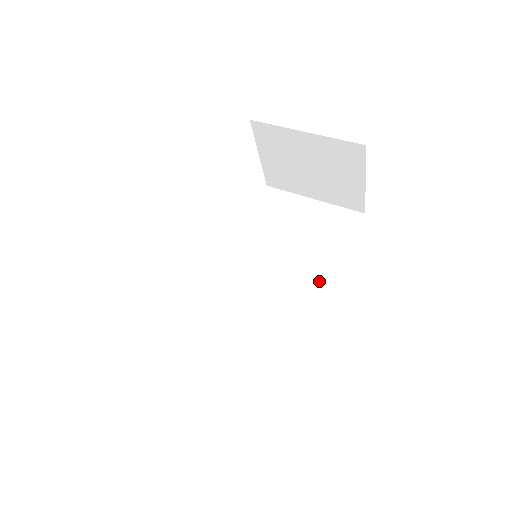
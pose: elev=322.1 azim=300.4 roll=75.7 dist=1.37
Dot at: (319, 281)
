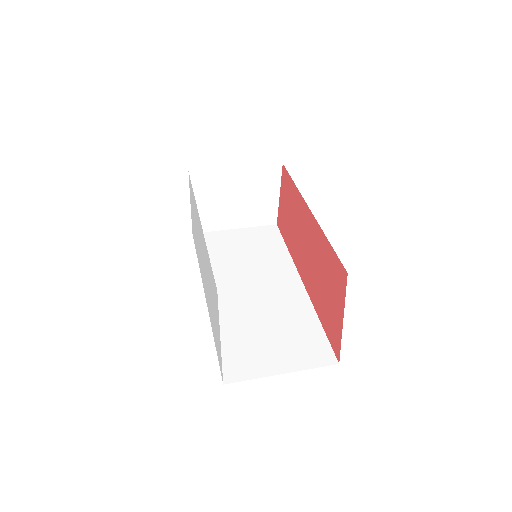
Dot at: (288, 269)
